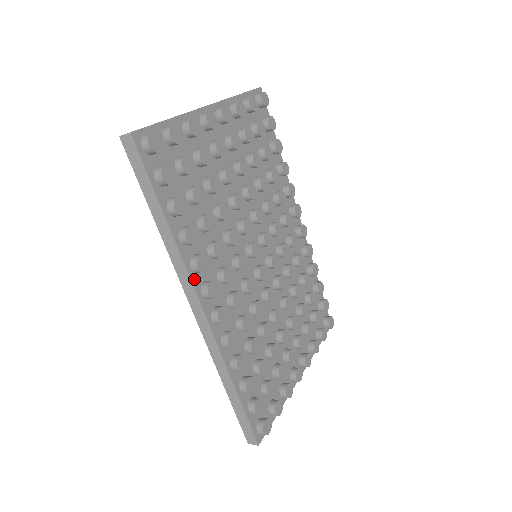
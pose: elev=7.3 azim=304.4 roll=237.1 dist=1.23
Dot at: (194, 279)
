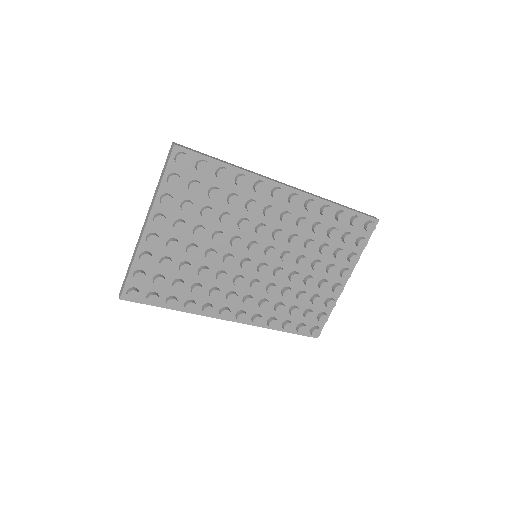
Dot at: (212, 315)
